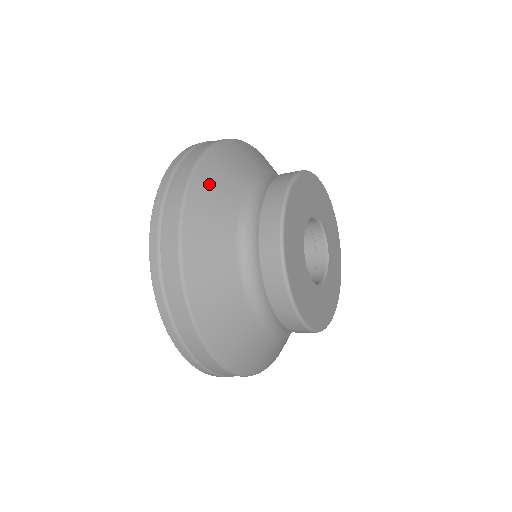
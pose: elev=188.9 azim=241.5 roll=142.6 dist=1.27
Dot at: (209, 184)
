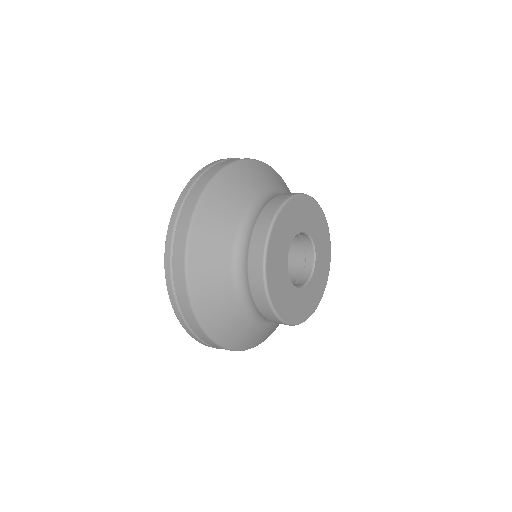
Dot at: (209, 218)
